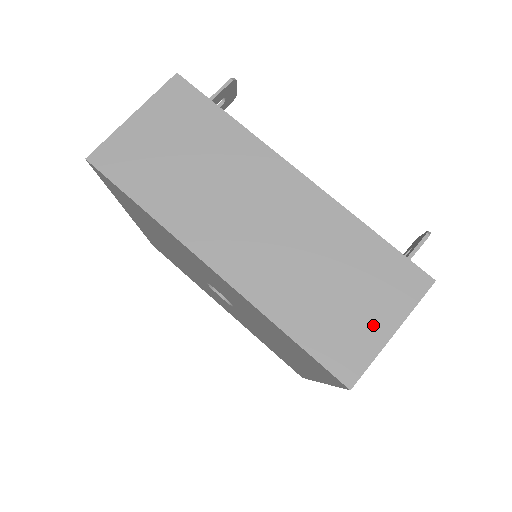
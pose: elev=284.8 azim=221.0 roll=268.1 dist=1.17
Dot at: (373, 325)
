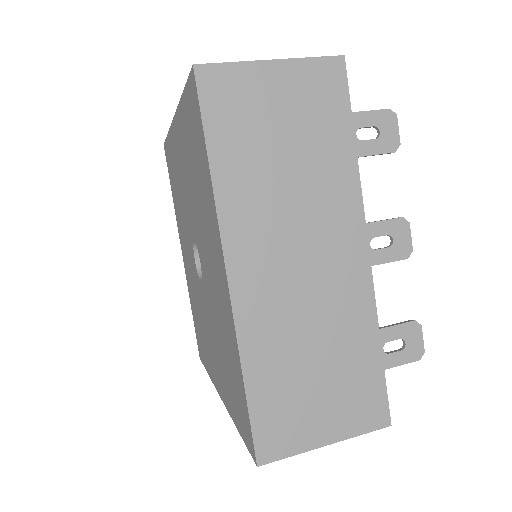
Dot at: occluded
